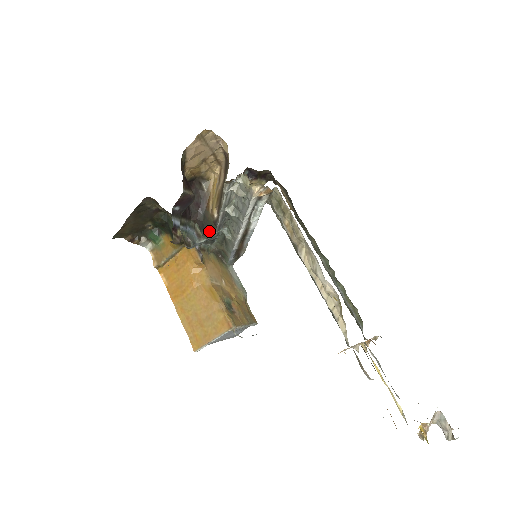
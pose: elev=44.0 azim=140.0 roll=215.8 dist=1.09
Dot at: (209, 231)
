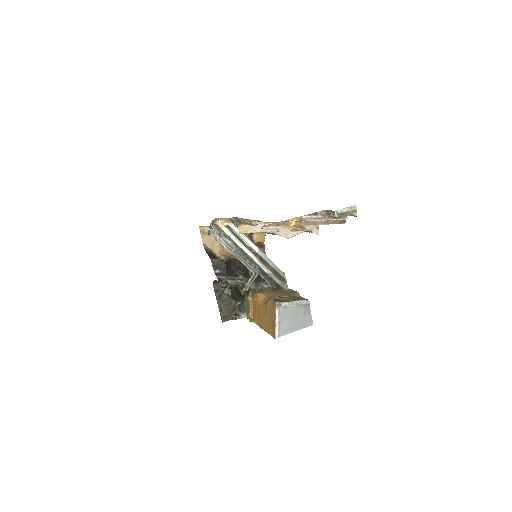
Dot at: (247, 273)
